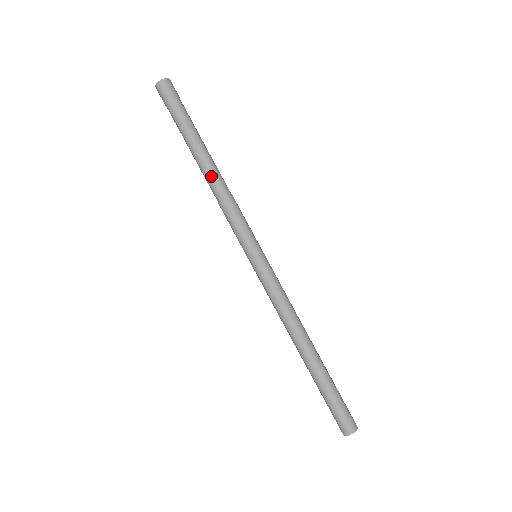
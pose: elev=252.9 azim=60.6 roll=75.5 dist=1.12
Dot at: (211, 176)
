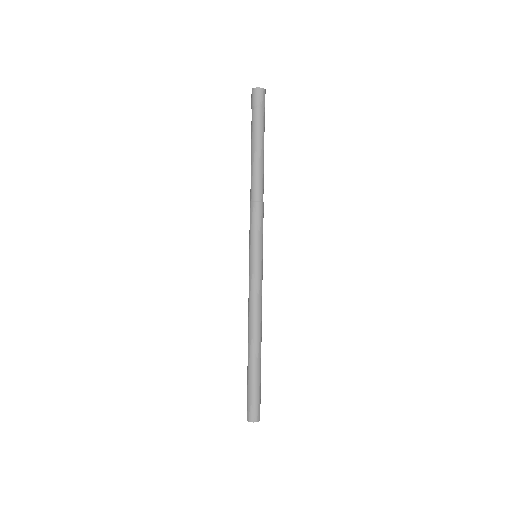
Dot at: (257, 179)
